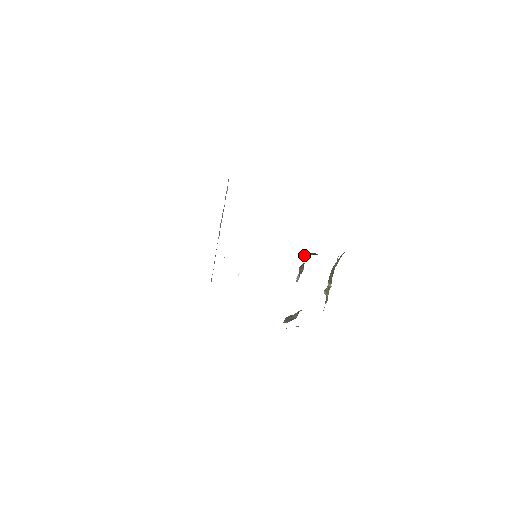
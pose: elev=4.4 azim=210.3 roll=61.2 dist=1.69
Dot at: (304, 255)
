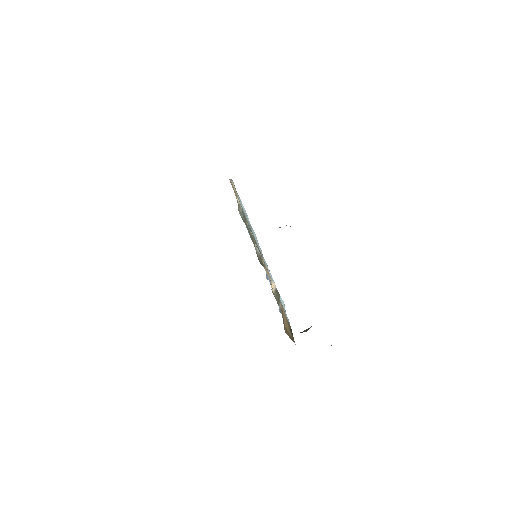
Dot at: occluded
